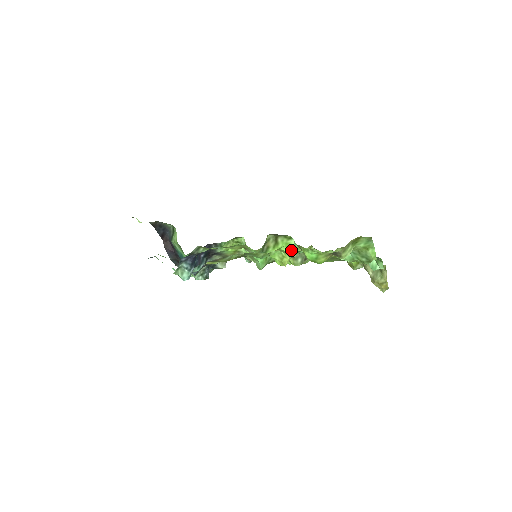
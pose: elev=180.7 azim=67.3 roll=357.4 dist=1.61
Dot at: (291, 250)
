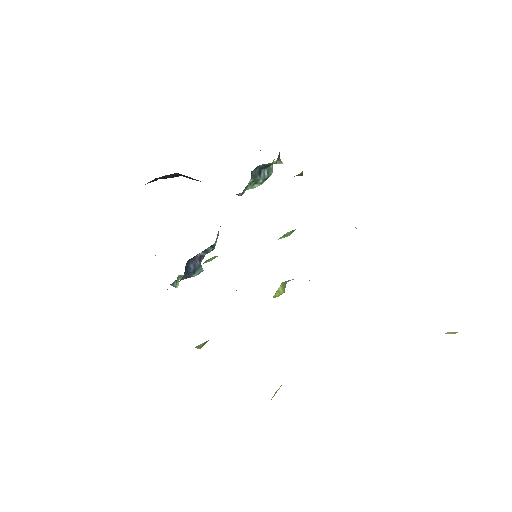
Dot at: occluded
